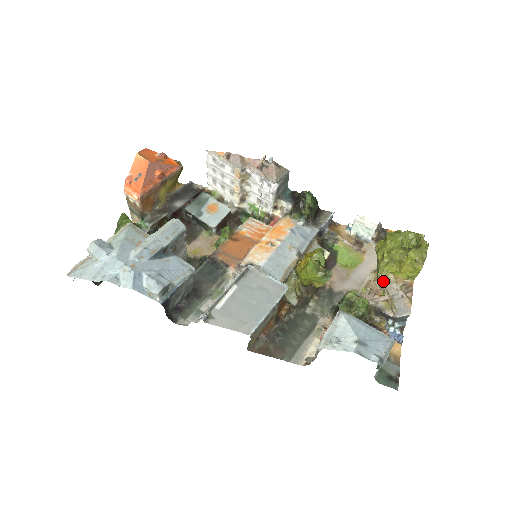
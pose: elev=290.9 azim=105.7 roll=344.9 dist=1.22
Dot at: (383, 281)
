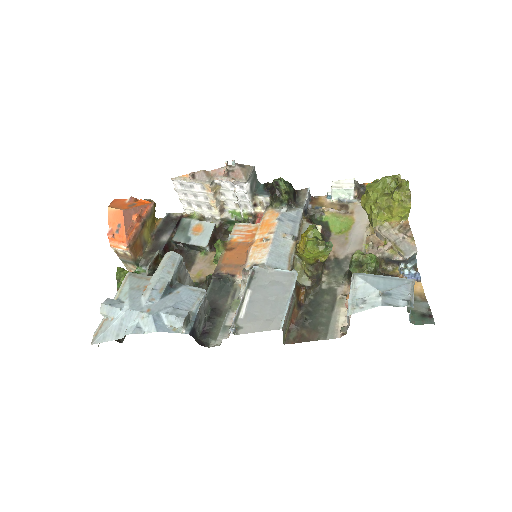
Dot at: (380, 231)
